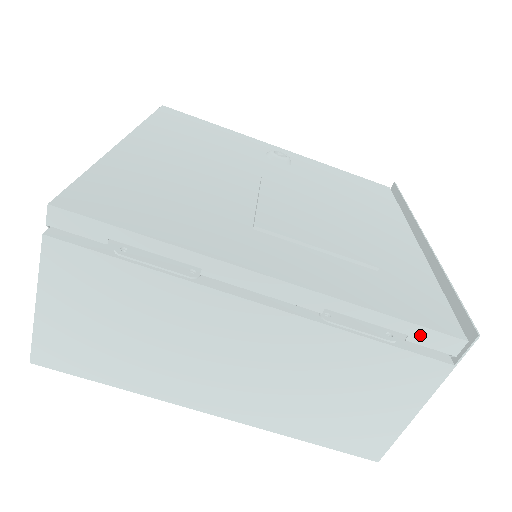
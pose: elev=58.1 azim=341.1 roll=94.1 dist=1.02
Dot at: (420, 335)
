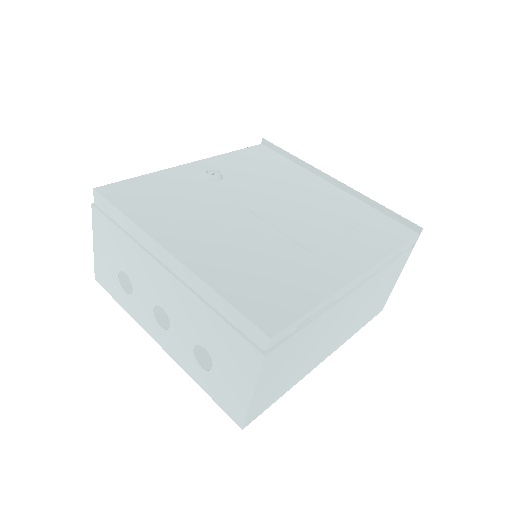
Dot at: (405, 247)
